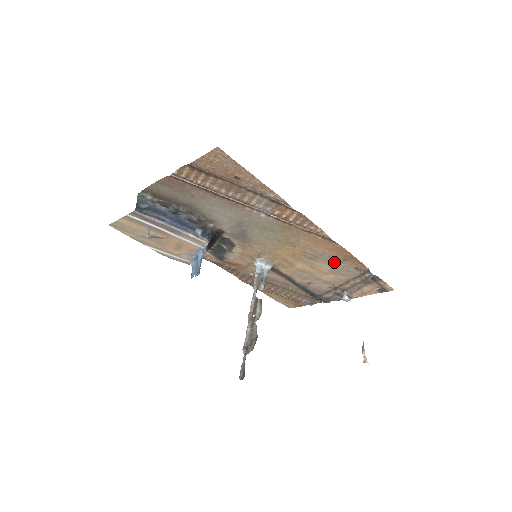
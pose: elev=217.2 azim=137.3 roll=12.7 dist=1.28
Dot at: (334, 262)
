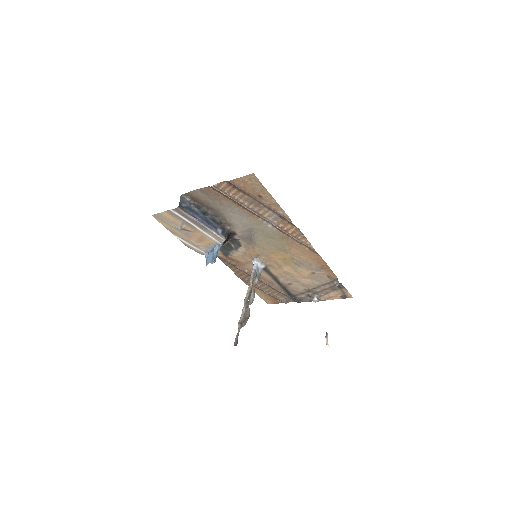
Dot at: (313, 269)
